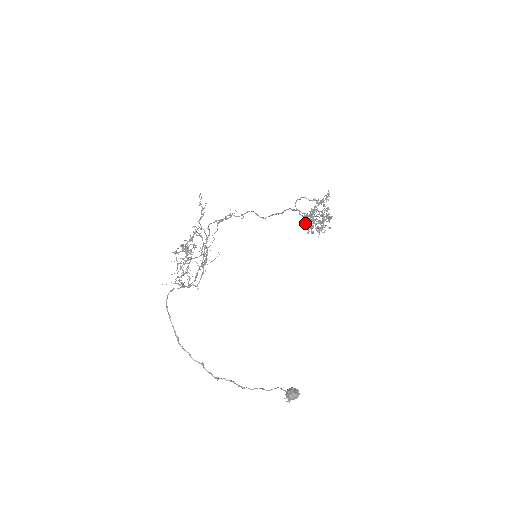
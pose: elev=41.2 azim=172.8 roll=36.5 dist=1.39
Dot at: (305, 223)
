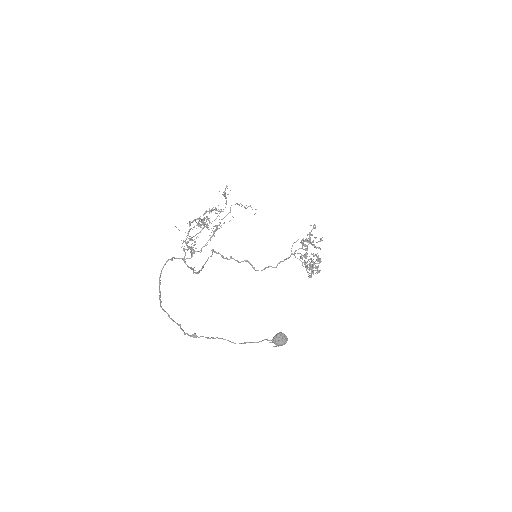
Dot at: (302, 244)
